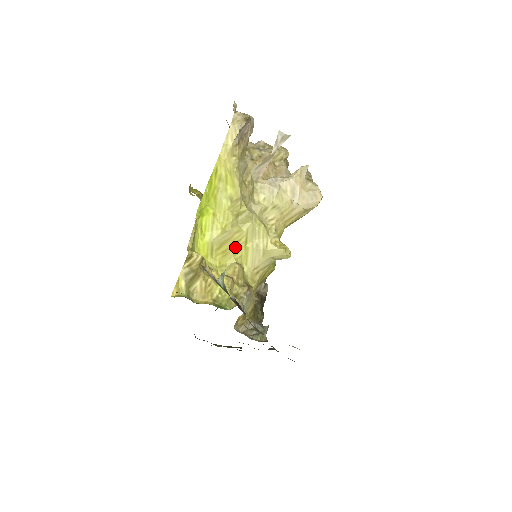
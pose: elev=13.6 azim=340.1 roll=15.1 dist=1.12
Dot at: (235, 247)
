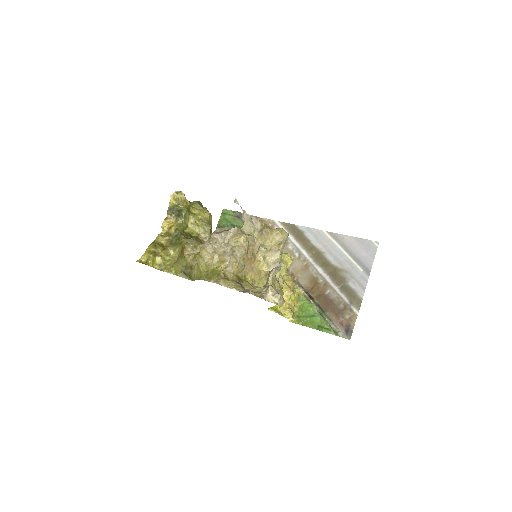
Dot at: occluded
